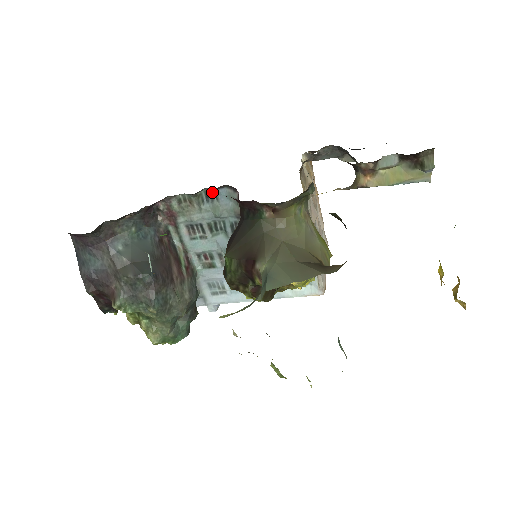
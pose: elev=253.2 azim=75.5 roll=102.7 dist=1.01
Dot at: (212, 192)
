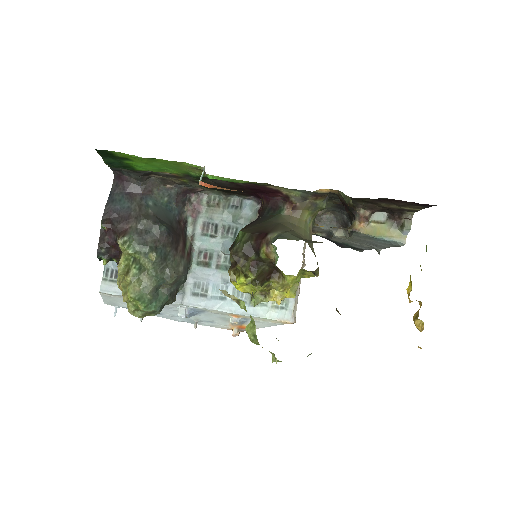
Dot at: (239, 201)
